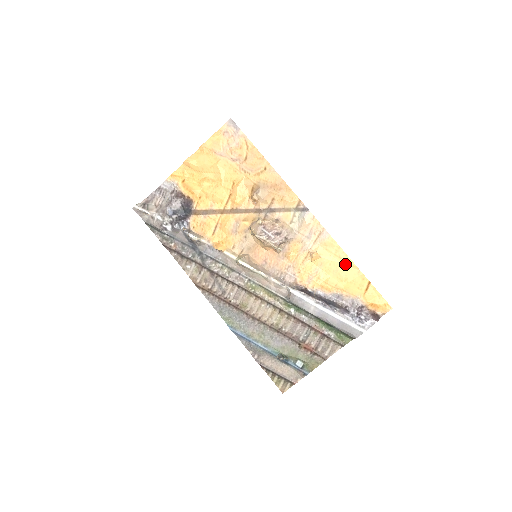
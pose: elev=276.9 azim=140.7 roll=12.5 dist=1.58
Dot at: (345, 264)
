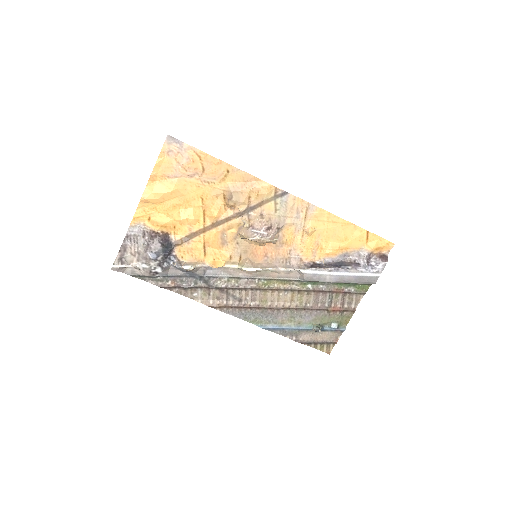
Dot at: (340, 226)
